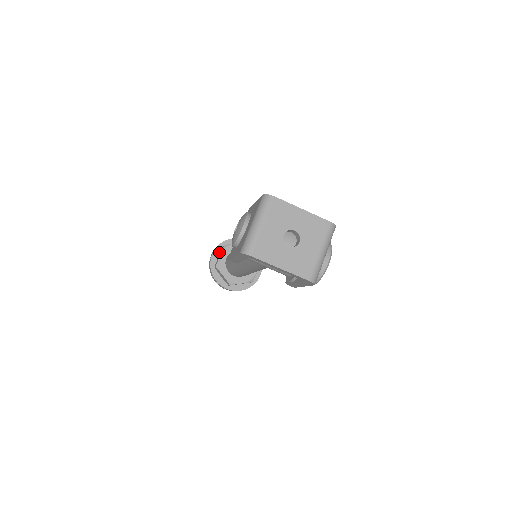
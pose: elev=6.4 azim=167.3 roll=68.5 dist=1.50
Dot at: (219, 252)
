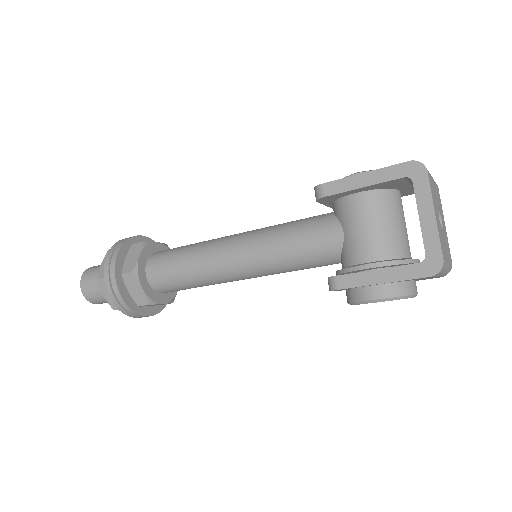
Dot at: occluded
